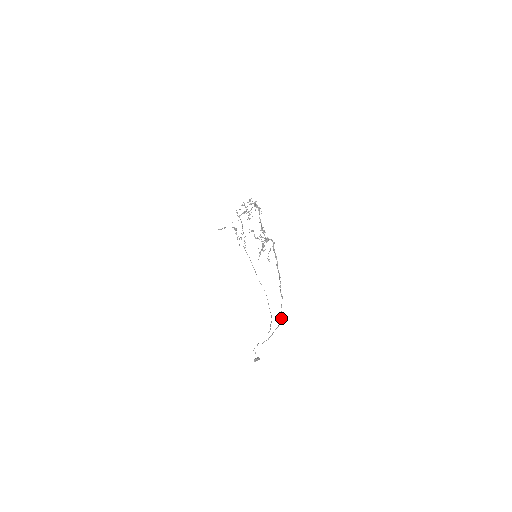
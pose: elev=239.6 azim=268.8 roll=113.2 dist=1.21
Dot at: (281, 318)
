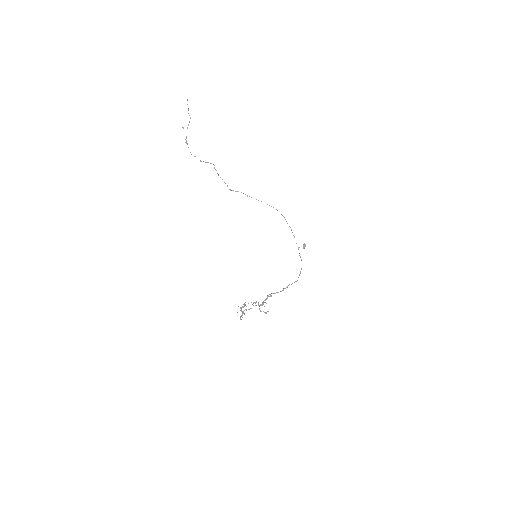
Dot at: occluded
